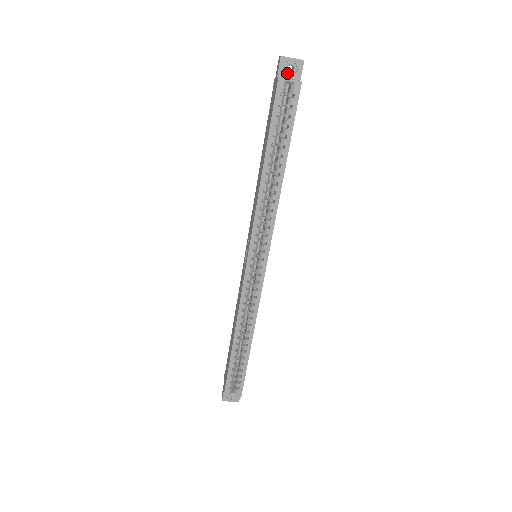
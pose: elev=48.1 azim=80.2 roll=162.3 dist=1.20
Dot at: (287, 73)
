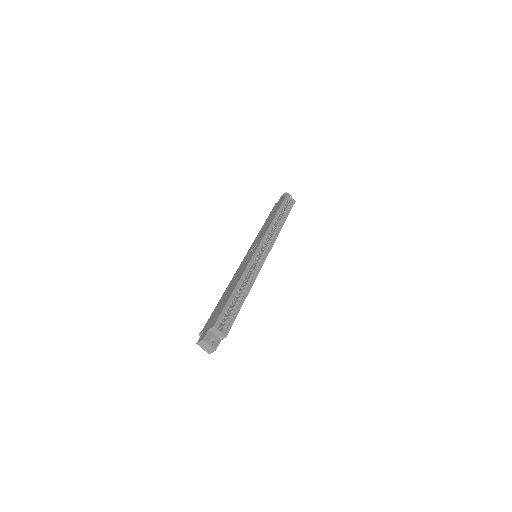
Dot at: occluded
